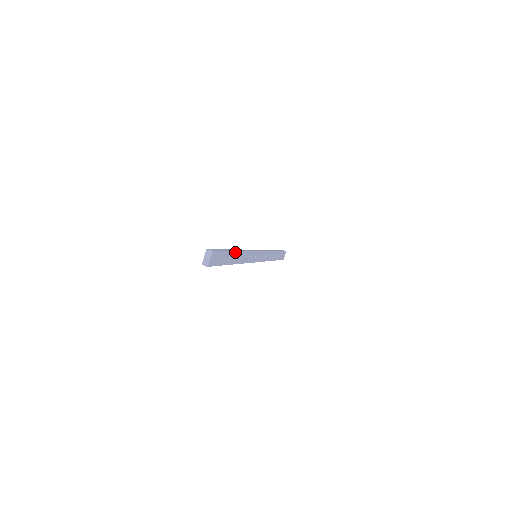
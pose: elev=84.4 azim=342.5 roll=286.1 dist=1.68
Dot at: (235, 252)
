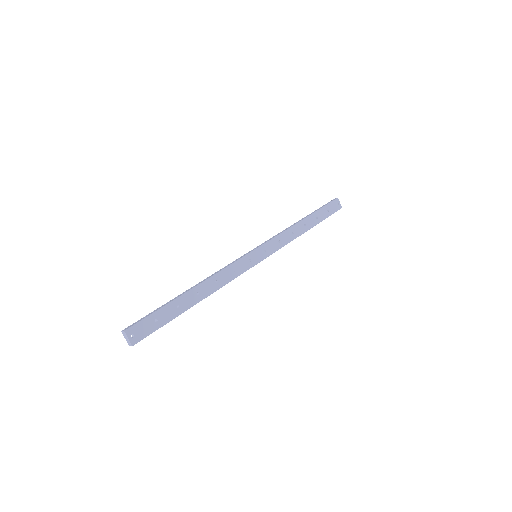
Dot at: (186, 294)
